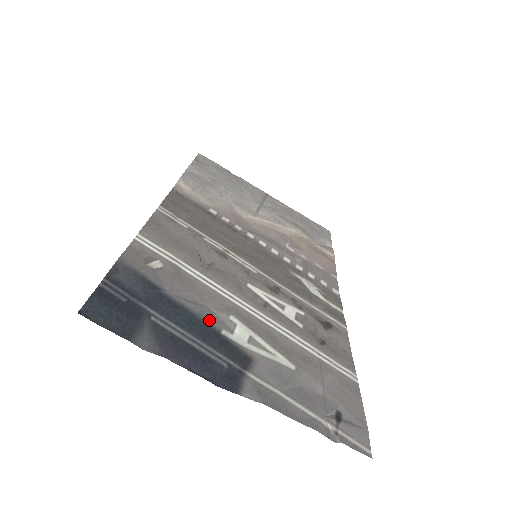
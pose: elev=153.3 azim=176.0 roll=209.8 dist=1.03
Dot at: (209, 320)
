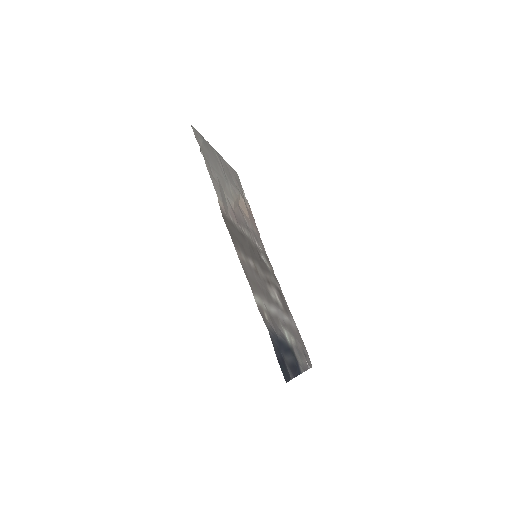
Dot at: (285, 340)
